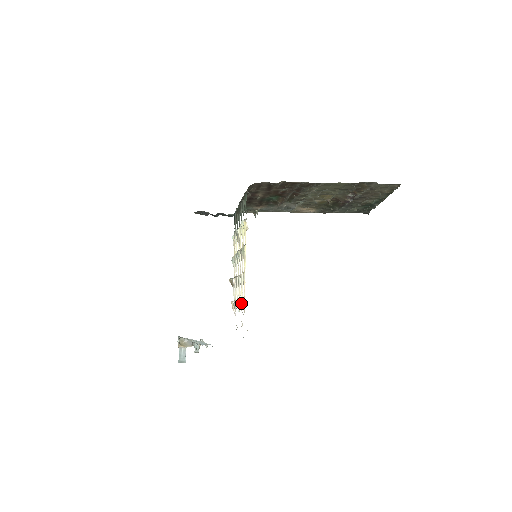
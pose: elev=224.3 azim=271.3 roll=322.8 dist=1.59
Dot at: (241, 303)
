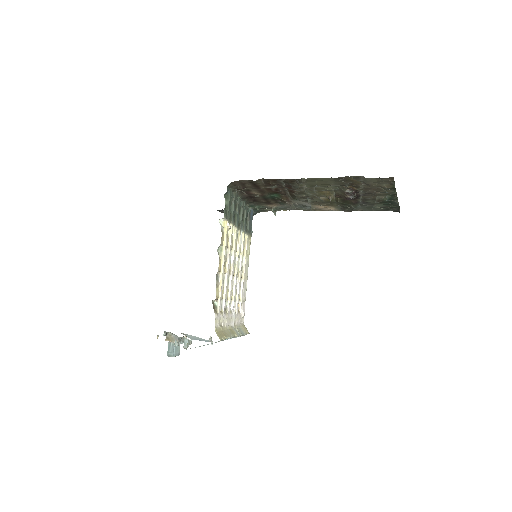
Dot at: (223, 303)
